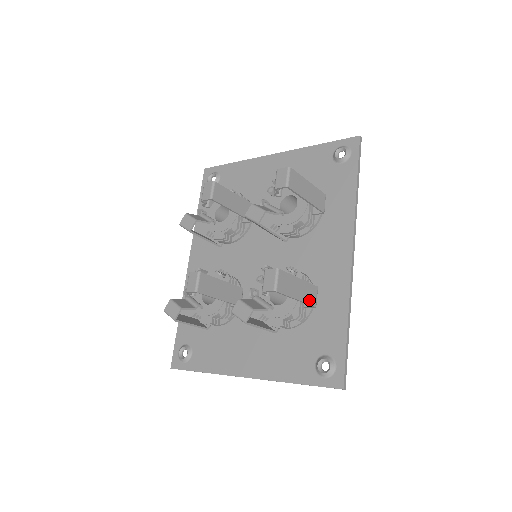
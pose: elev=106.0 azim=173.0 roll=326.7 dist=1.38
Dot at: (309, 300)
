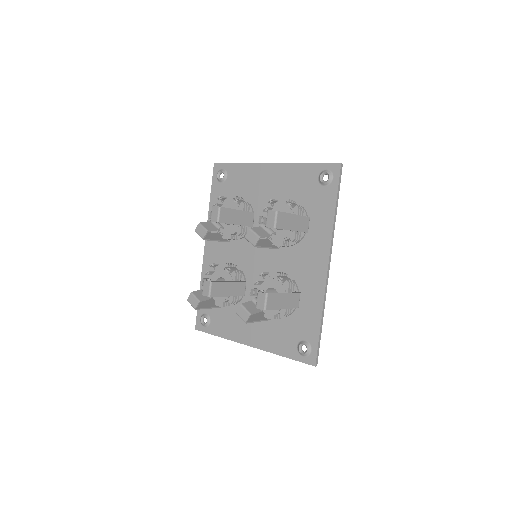
Dot at: (293, 305)
